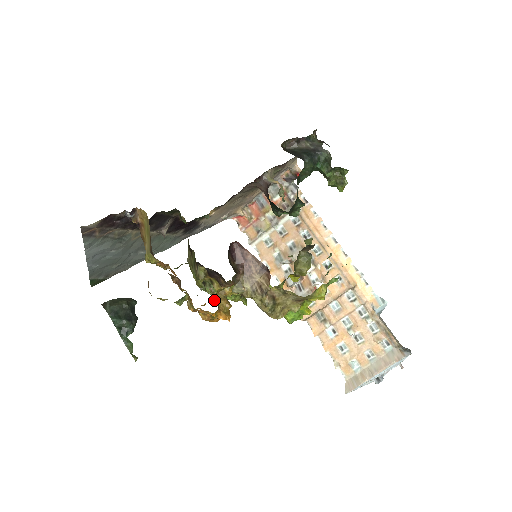
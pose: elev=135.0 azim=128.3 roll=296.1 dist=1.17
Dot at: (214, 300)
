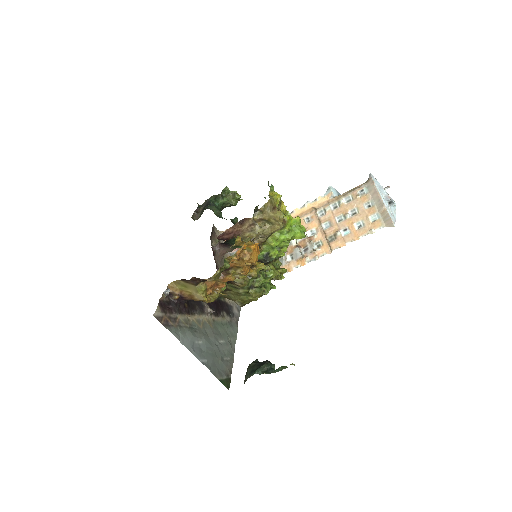
Dot at: (238, 245)
